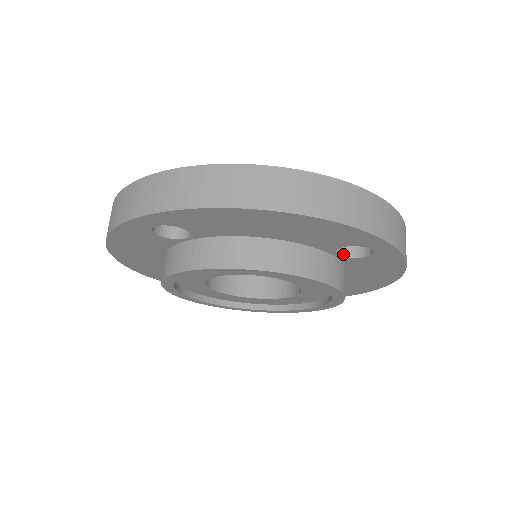
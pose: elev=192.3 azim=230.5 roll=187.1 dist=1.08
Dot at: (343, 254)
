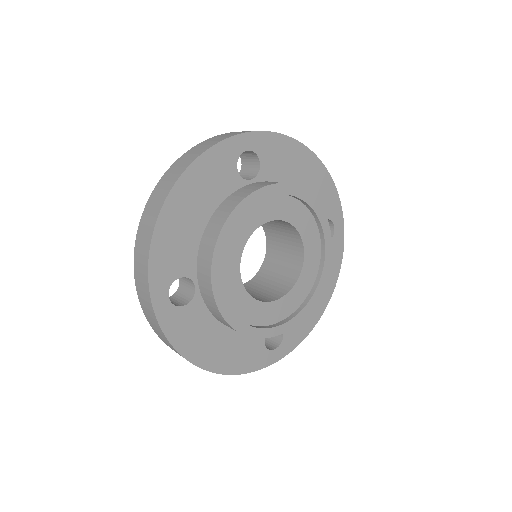
Dot at: (254, 177)
